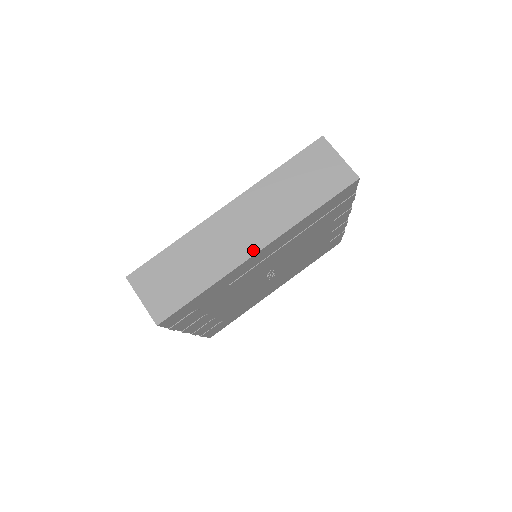
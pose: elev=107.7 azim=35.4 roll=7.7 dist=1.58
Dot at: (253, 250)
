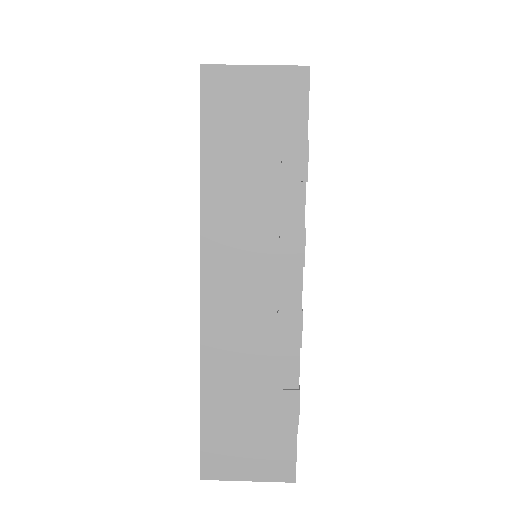
Dot at: occluded
